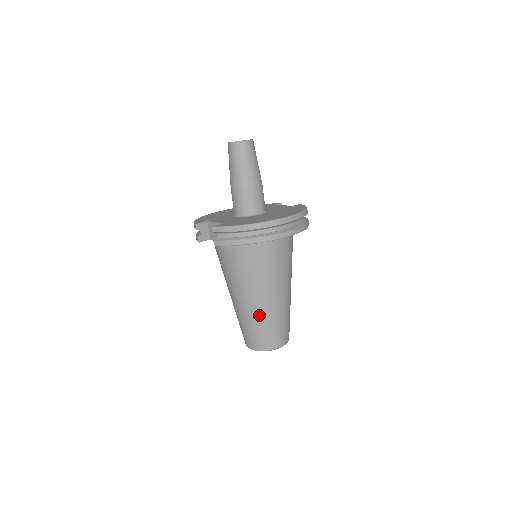
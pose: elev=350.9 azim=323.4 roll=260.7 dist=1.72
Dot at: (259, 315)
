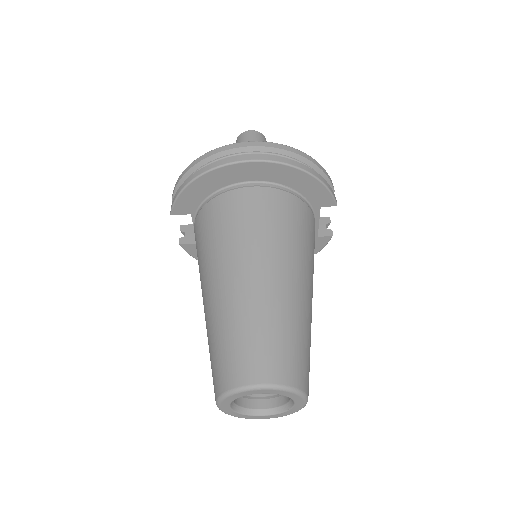
Dot at: (219, 312)
